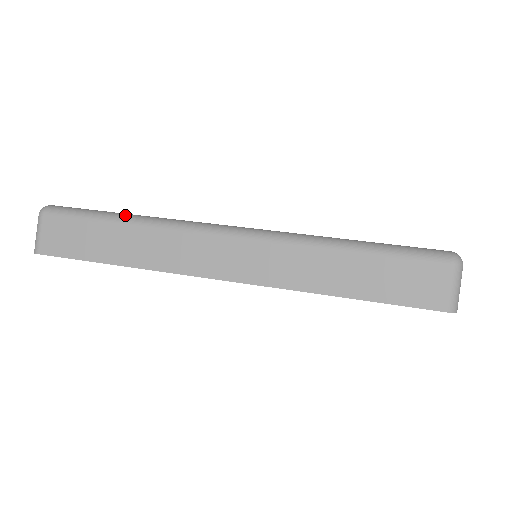
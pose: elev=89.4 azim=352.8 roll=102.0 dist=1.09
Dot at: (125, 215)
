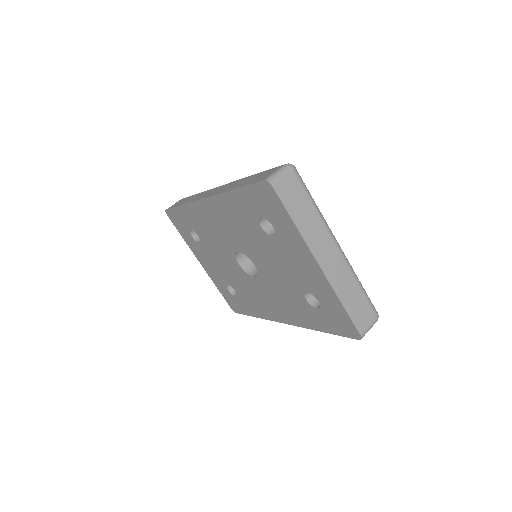
Dot at: occluded
